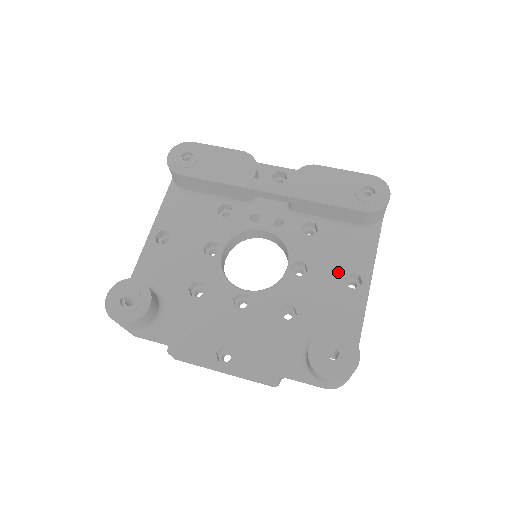
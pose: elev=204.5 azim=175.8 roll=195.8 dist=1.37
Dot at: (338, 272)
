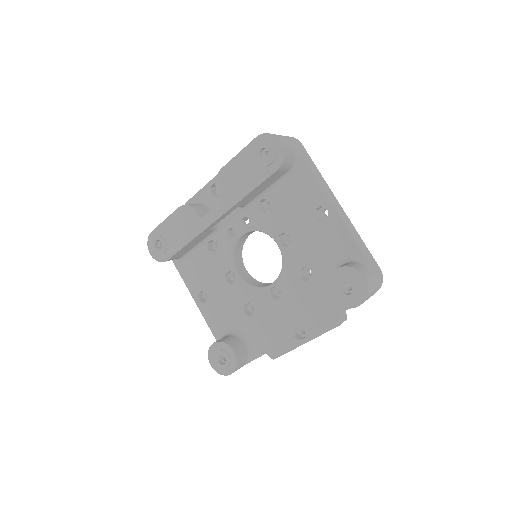
Dot at: (307, 218)
